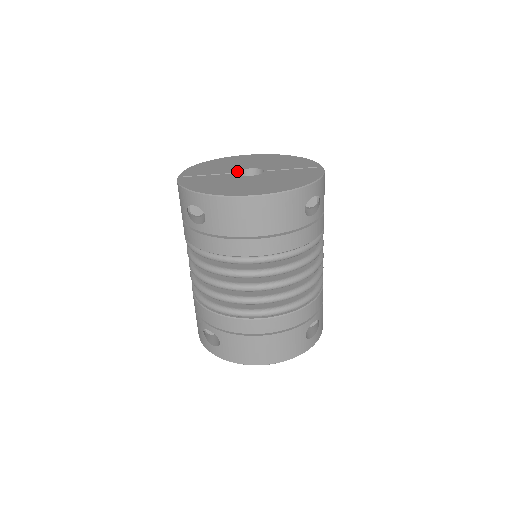
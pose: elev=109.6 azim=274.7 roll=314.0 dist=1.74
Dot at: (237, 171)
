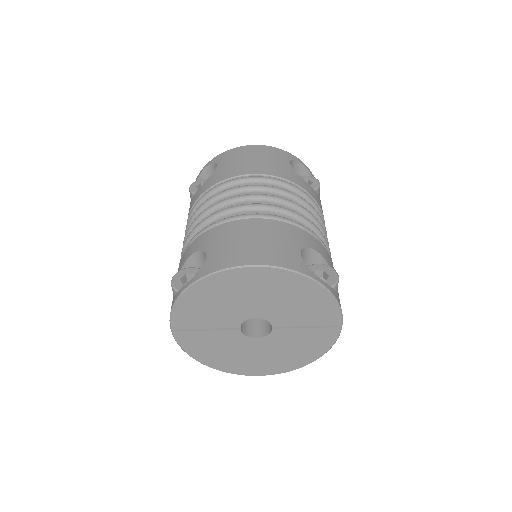
Dot at: (240, 325)
